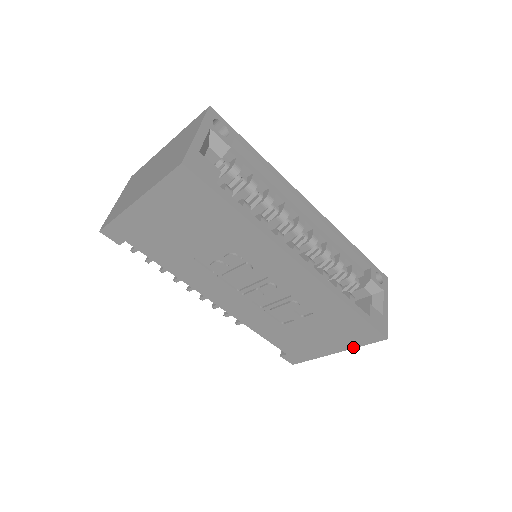
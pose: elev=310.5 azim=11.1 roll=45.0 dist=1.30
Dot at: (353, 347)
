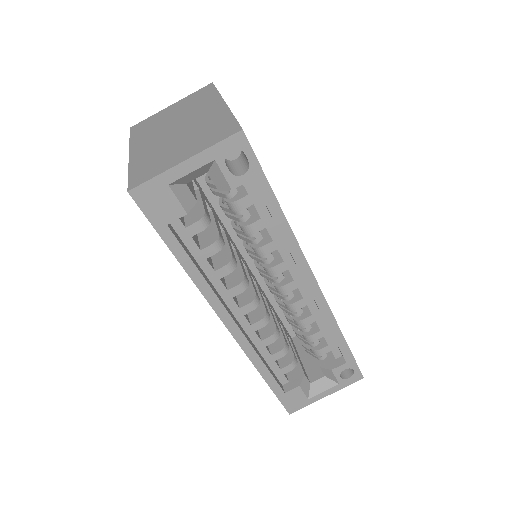
Dot at: occluded
